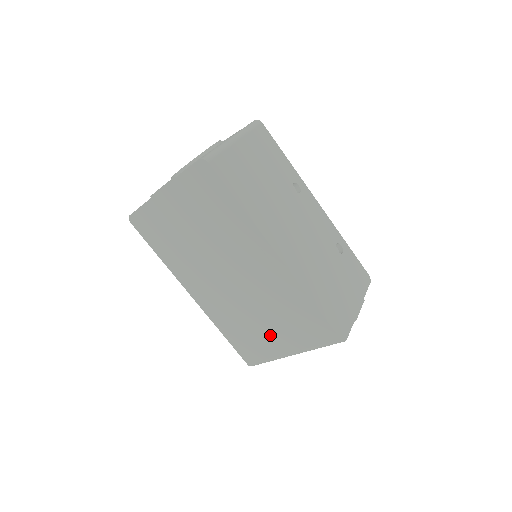
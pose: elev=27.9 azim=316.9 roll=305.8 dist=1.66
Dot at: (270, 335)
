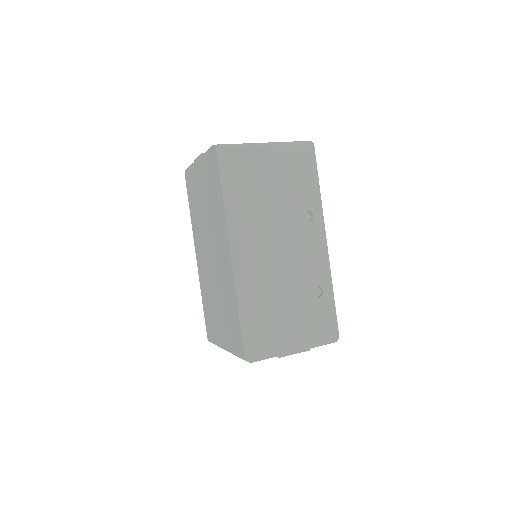
Dot at: (219, 322)
